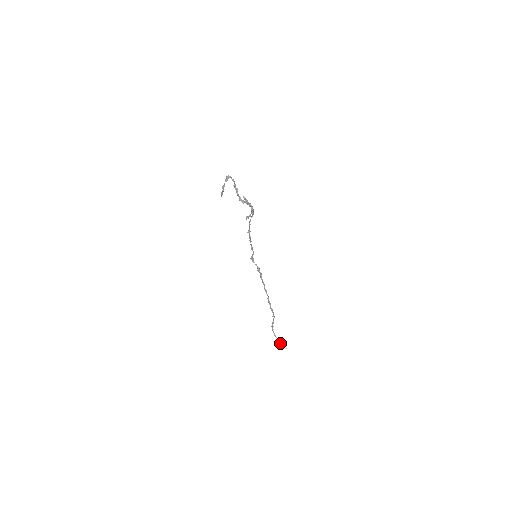
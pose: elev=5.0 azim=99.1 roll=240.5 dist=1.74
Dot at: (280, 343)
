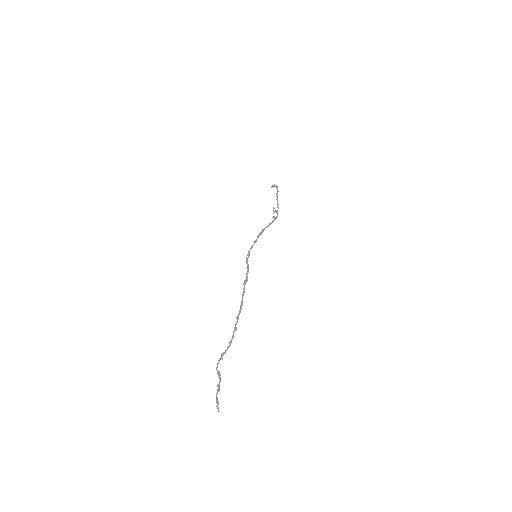
Dot at: occluded
